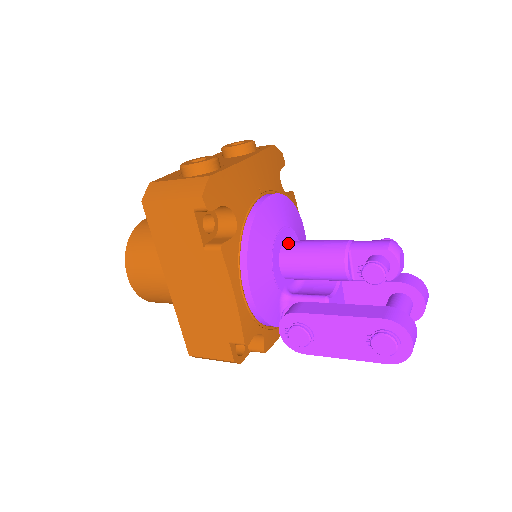
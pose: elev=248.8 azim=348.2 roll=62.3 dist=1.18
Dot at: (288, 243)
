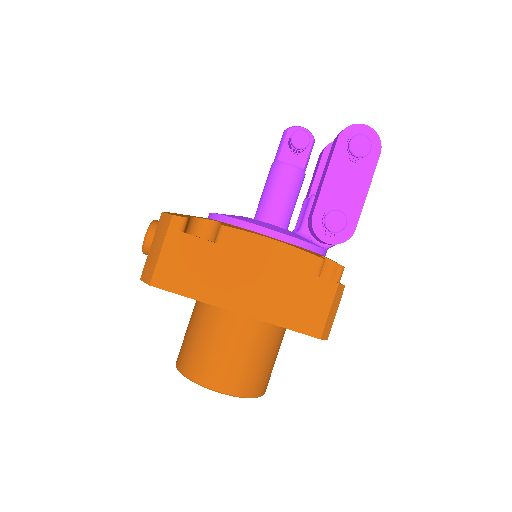
Dot at: (255, 216)
